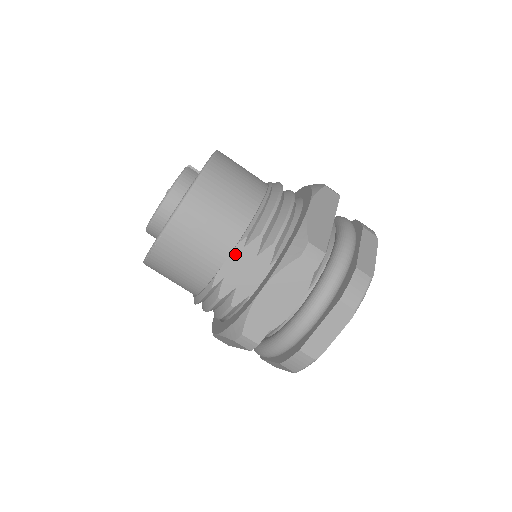
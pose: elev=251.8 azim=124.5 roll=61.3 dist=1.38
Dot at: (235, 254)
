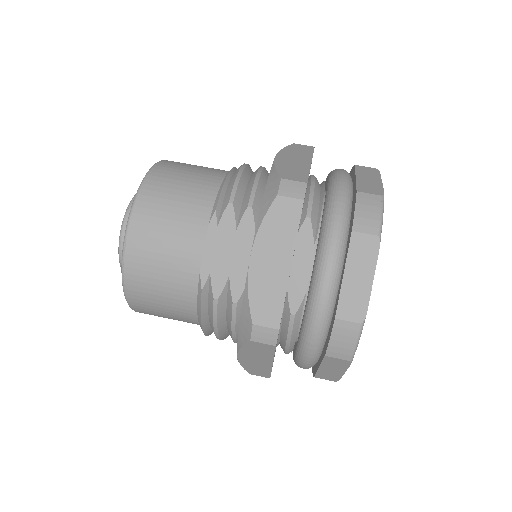
Dot at: (211, 237)
